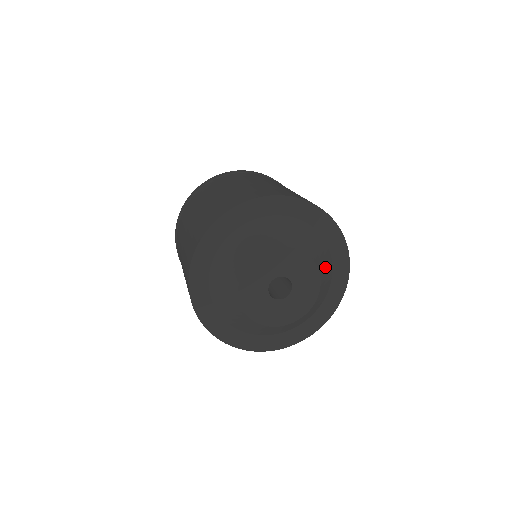
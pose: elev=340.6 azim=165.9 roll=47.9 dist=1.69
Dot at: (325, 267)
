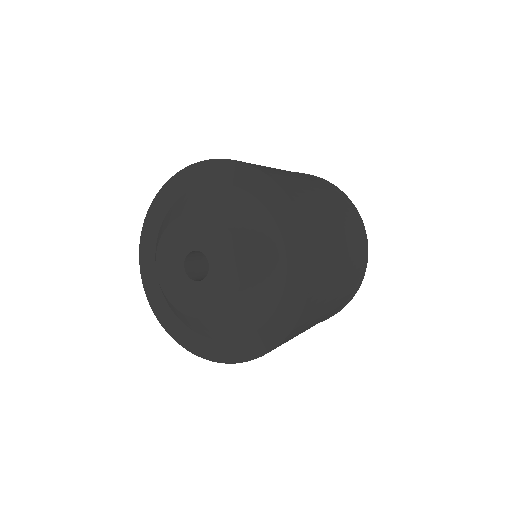
Dot at: (224, 203)
